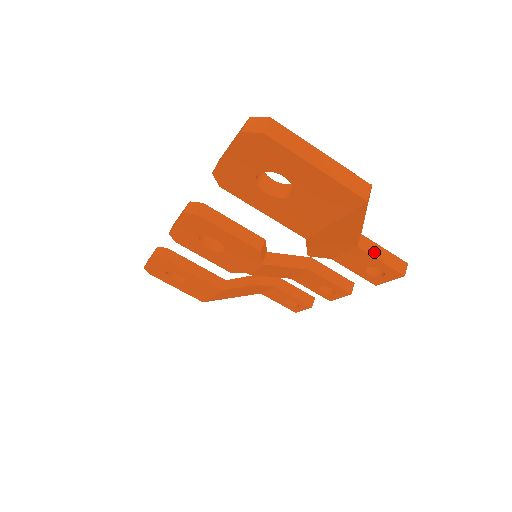
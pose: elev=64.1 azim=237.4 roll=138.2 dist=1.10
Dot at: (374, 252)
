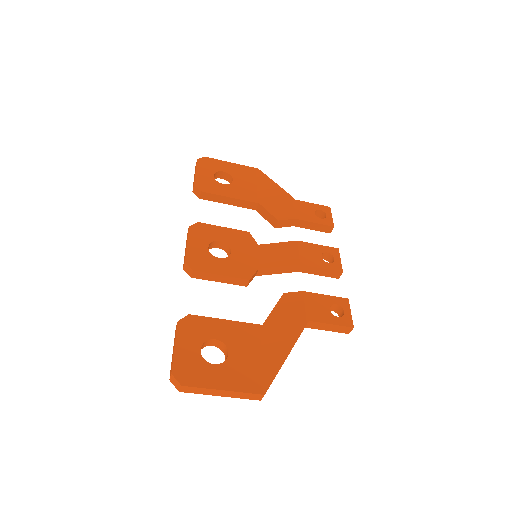
Dot at: (320, 327)
